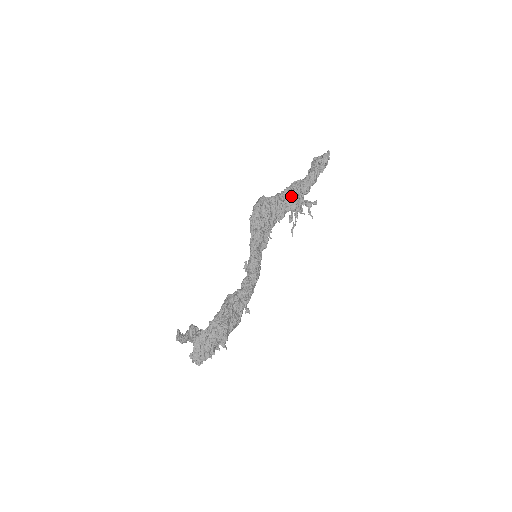
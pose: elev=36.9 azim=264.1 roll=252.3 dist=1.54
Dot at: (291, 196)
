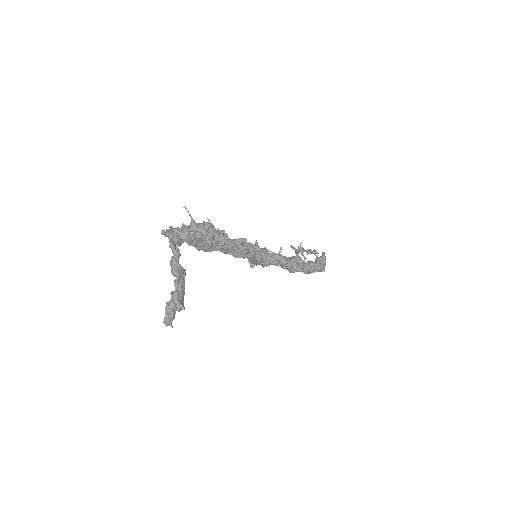
Dot at: occluded
